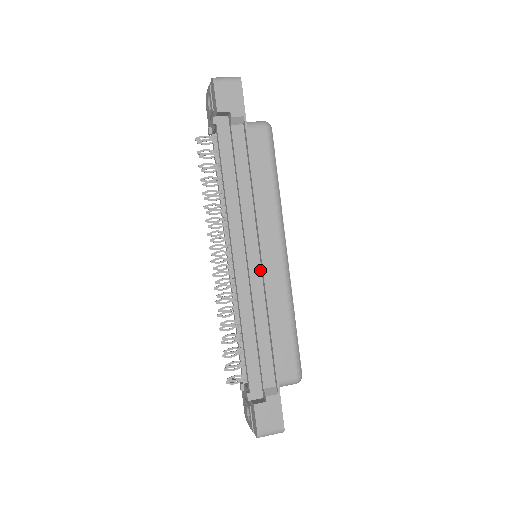
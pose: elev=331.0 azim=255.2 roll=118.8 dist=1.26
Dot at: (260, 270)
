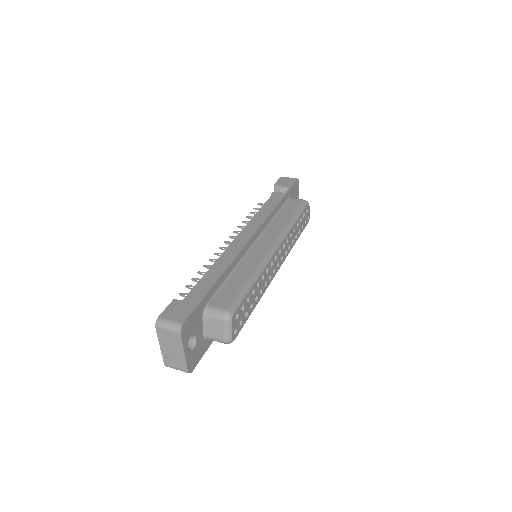
Dot at: (248, 243)
